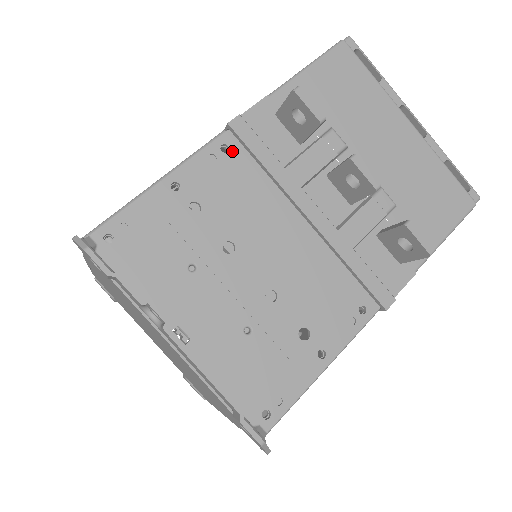
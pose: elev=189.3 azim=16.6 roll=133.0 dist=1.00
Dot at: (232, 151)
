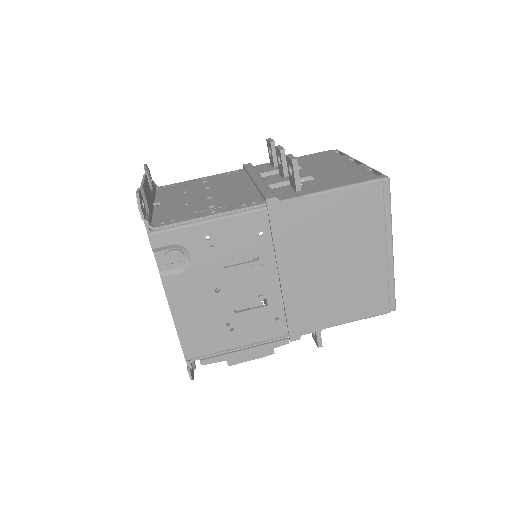
Dot at: (239, 172)
